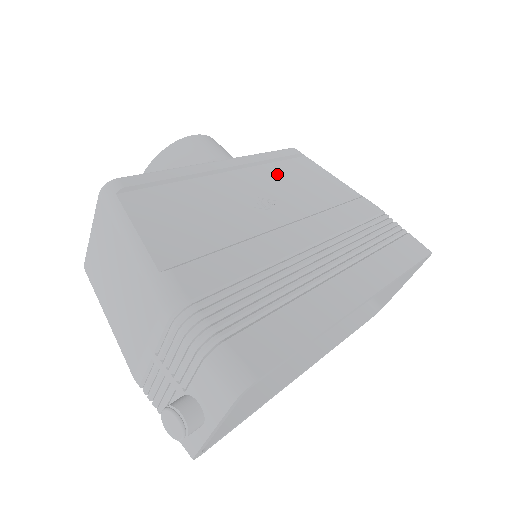
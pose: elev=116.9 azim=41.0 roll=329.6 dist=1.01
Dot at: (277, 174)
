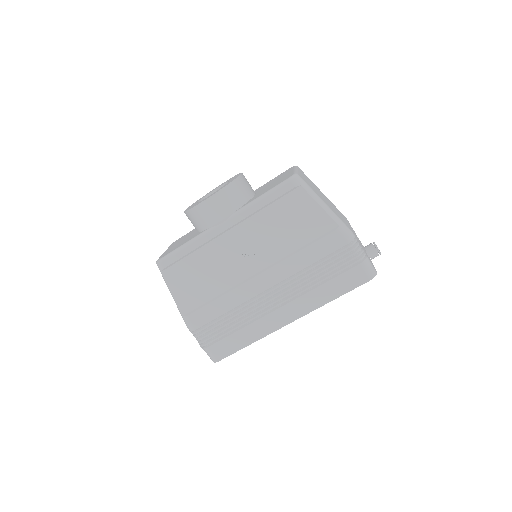
Dot at: (264, 222)
